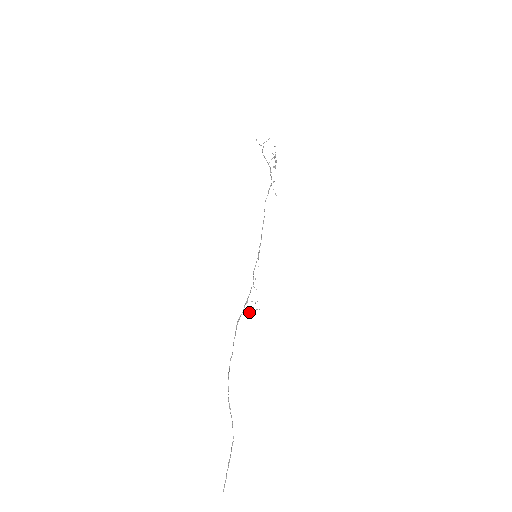
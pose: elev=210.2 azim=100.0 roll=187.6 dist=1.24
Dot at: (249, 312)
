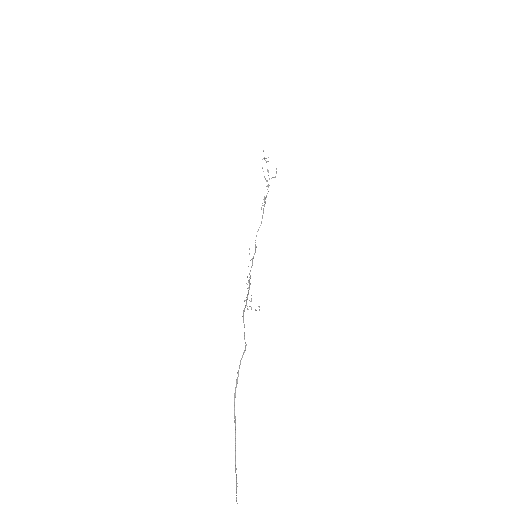
Dot at: occluded
